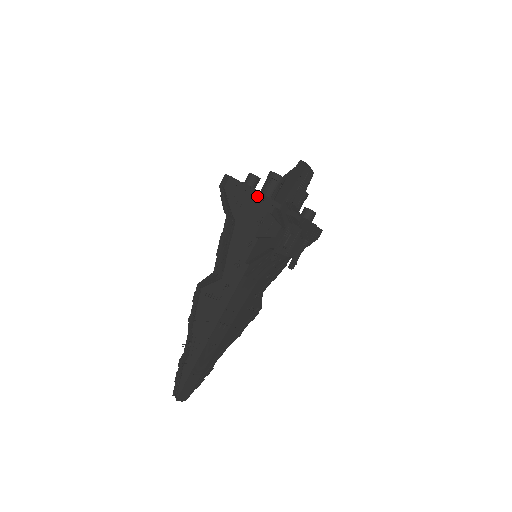
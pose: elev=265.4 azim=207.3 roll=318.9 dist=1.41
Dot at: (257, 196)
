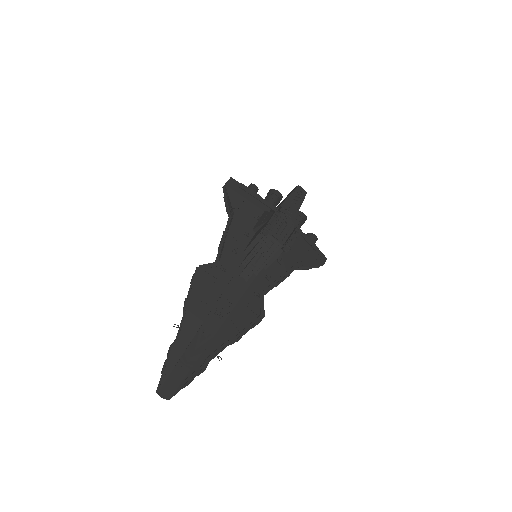
Dot at: (254, 197)
